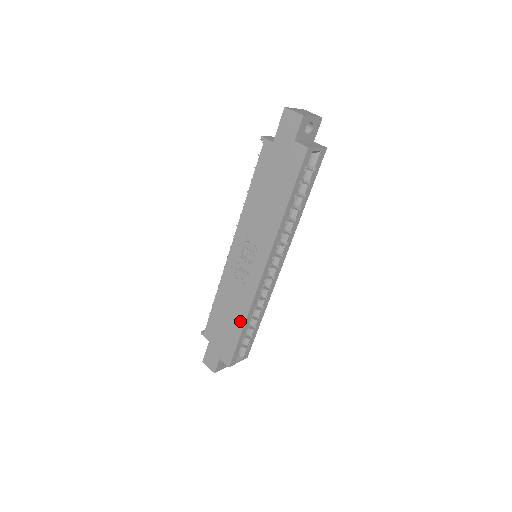
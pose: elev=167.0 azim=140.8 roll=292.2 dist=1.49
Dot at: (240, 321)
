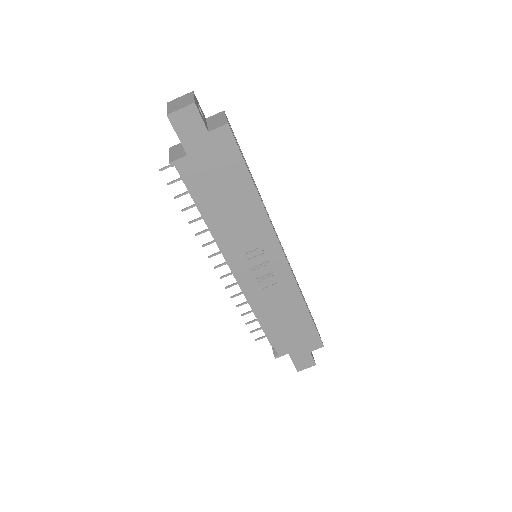
Dot at: (301, 310)
